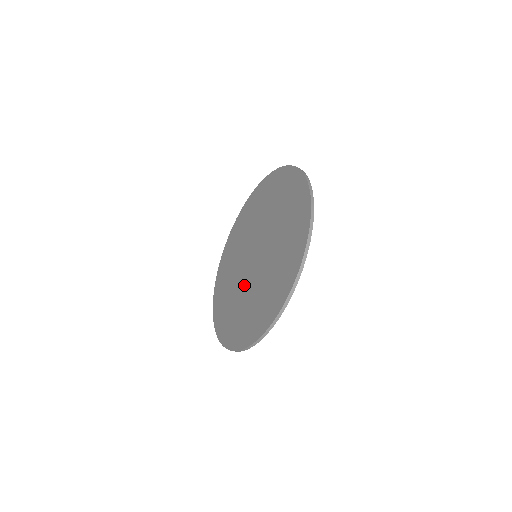
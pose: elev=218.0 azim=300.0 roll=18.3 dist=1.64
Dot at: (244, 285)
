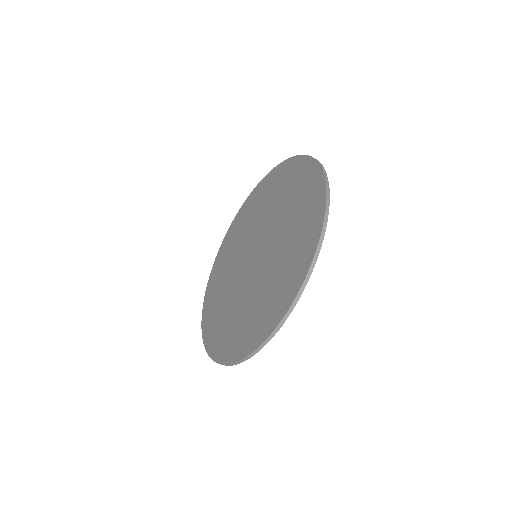
Dot at: (245, 289)
